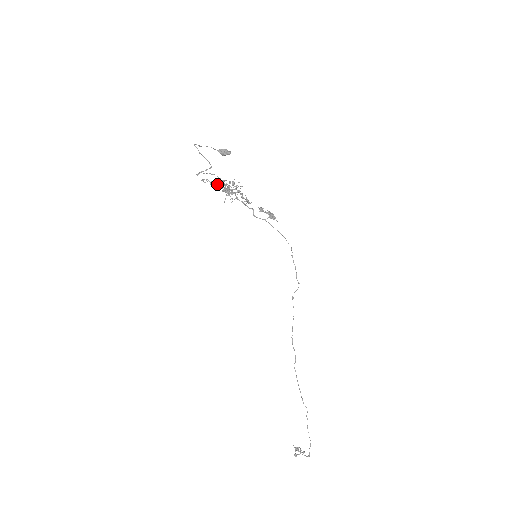
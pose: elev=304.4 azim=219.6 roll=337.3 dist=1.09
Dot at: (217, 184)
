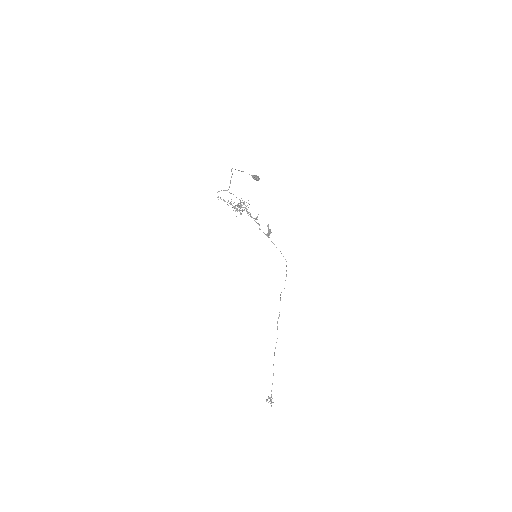
Dot at: (227, 202)
